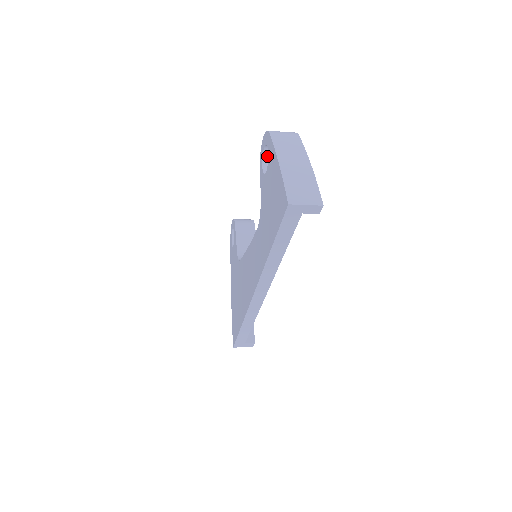
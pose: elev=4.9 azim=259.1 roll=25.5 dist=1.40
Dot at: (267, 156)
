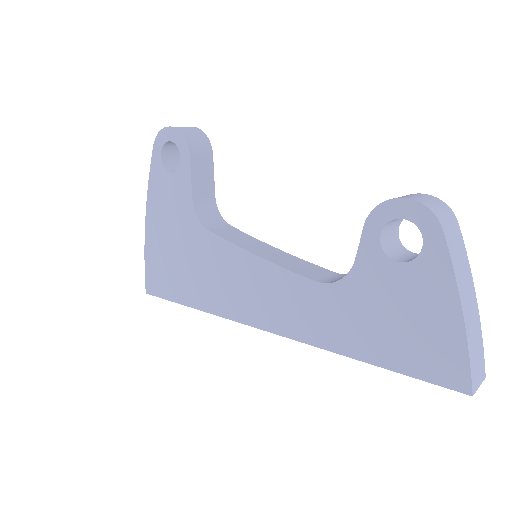
Dot at: (393, 220)
